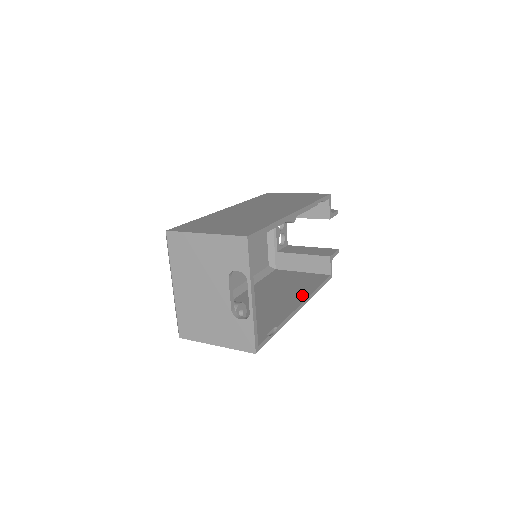
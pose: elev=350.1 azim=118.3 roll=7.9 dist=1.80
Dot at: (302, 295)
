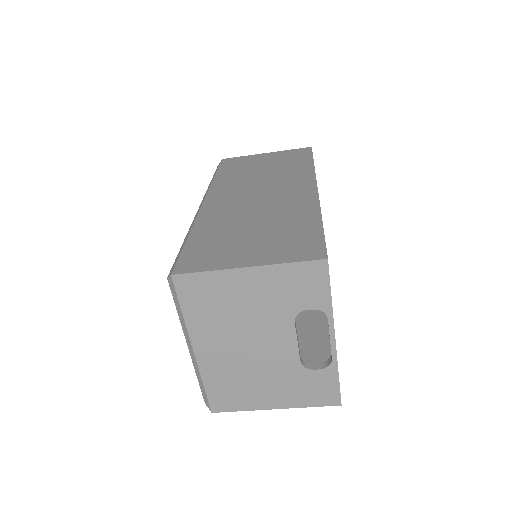
Dot at: occluded
